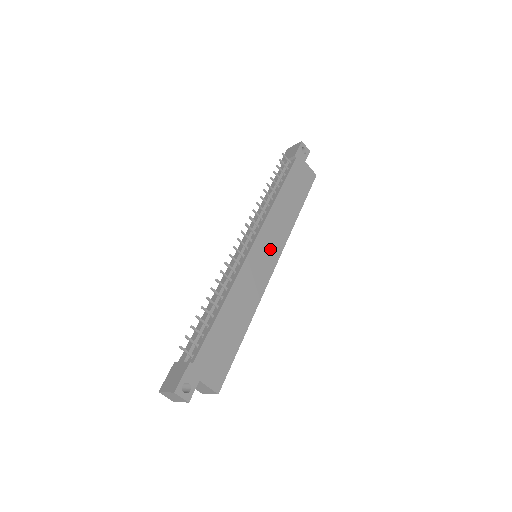
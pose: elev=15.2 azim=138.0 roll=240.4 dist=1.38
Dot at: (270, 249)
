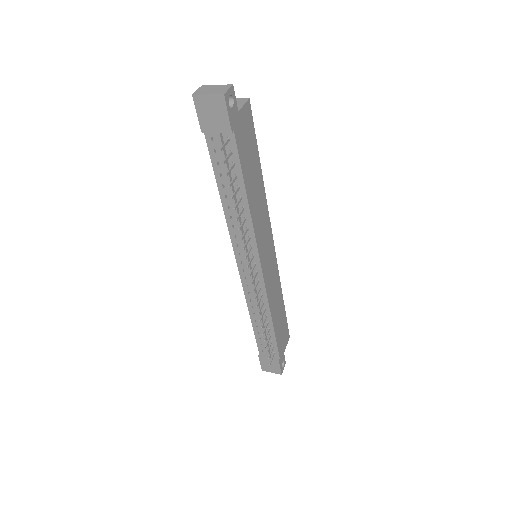
Dot at: (267, 246)
